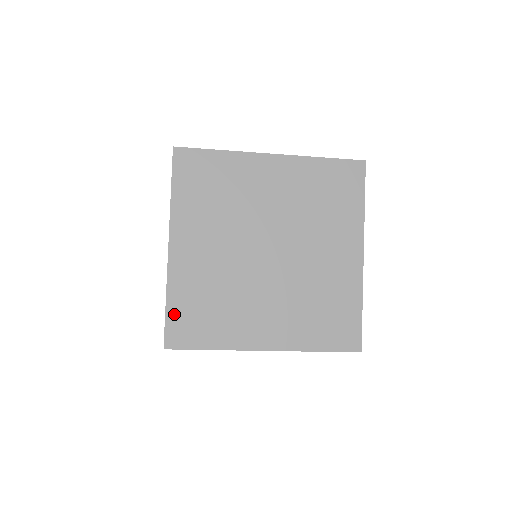
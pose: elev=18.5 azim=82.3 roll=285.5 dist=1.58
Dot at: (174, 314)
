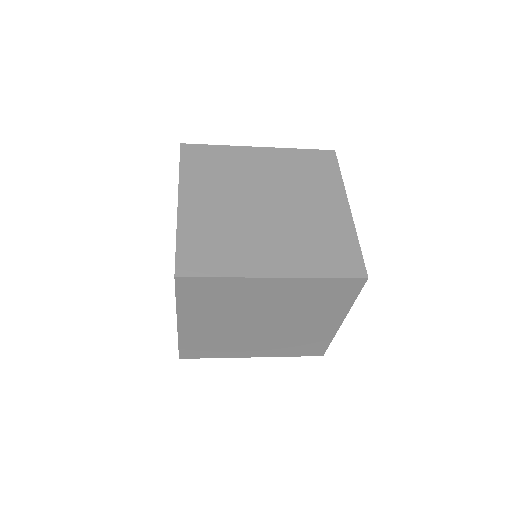
Dot at: (185, 348)
